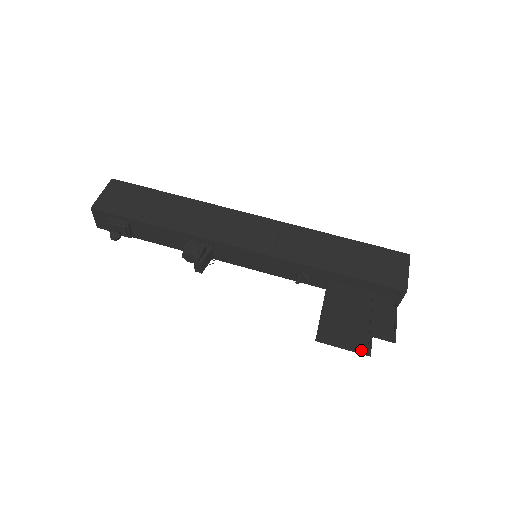
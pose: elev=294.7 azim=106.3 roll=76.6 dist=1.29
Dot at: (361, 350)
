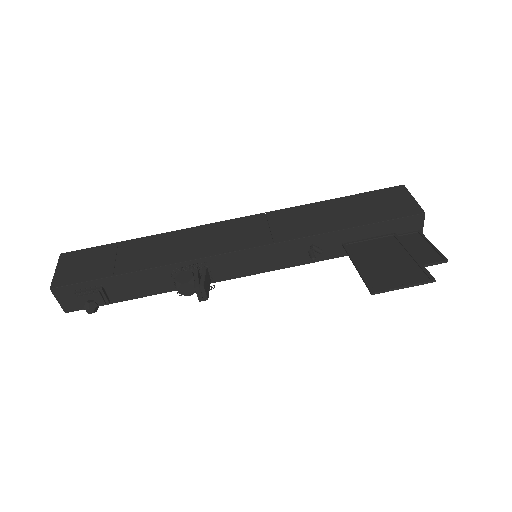
Dot at: (423, 280)
